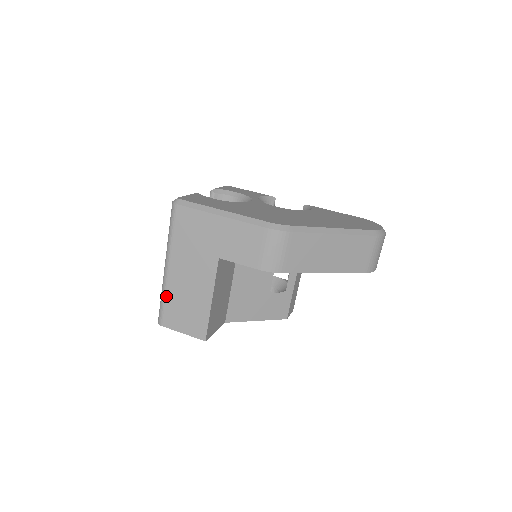
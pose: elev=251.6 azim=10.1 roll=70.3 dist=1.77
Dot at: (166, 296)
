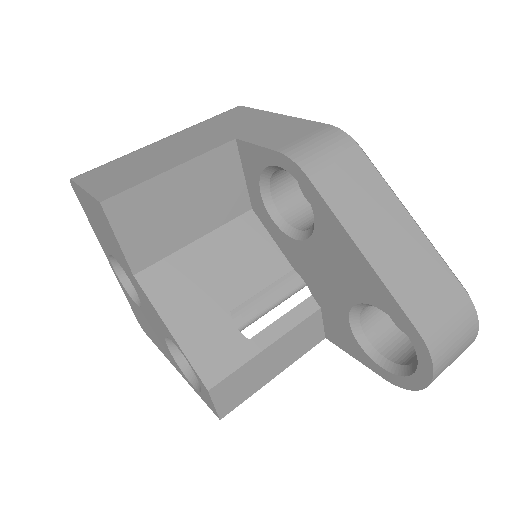
Dot at: (123, 157)
